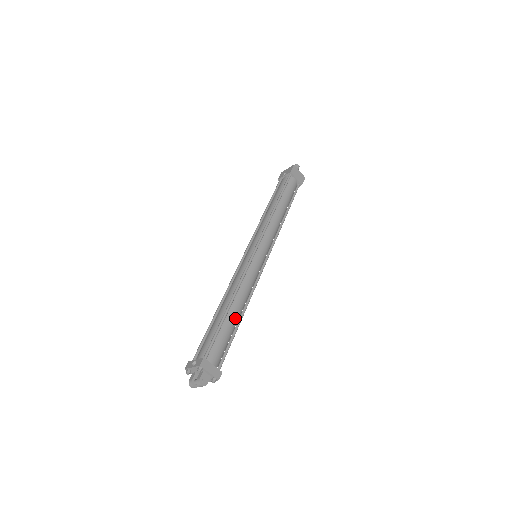
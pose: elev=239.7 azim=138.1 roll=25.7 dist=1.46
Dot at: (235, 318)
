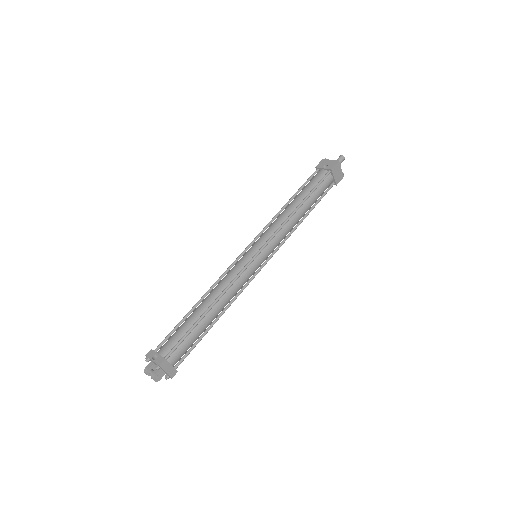
Dot at: (209, 322)
